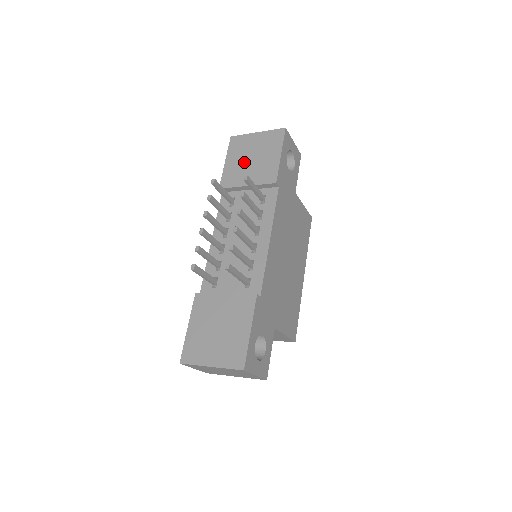
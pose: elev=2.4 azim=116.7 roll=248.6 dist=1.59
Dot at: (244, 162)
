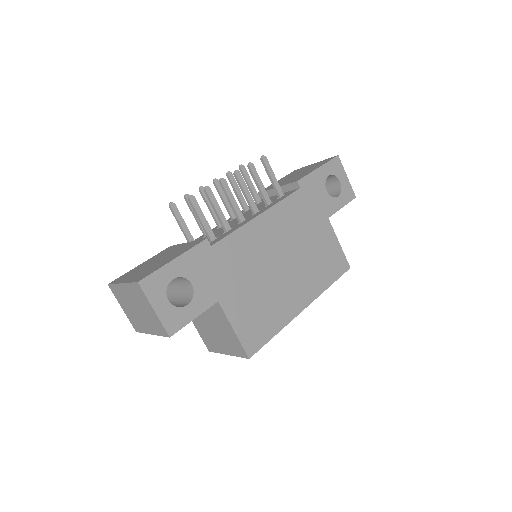
Dot at: (288, 178)
